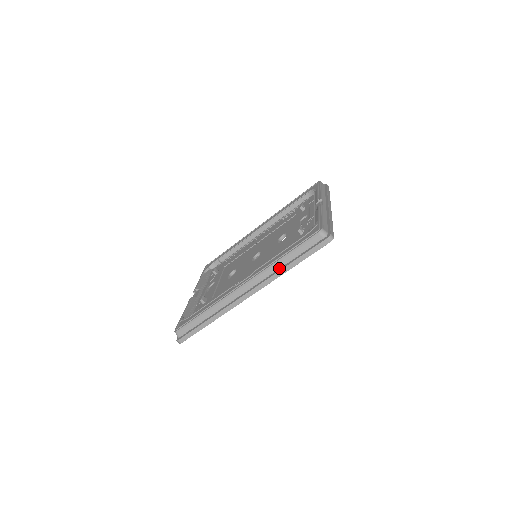
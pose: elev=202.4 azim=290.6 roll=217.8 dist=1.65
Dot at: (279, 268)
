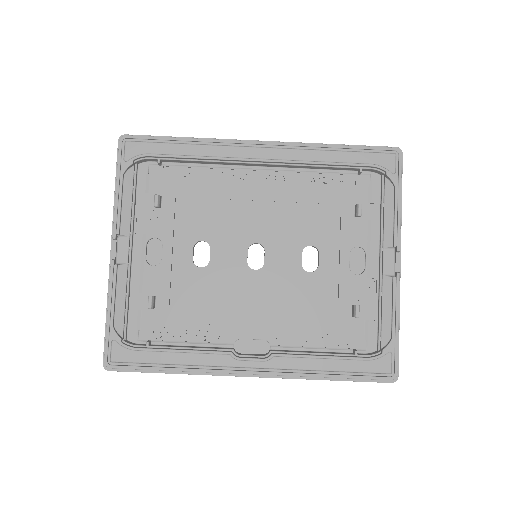
Dot at: (313, 377)
